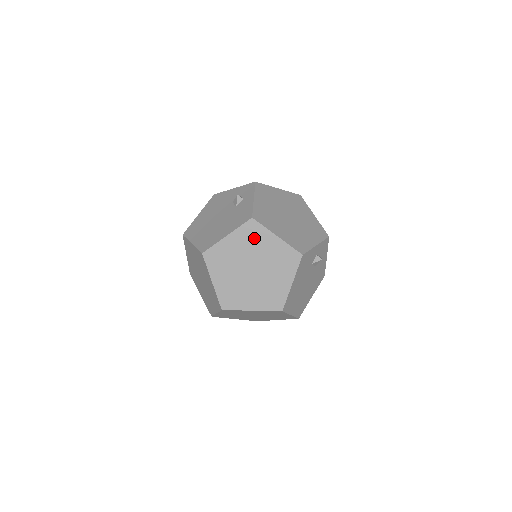
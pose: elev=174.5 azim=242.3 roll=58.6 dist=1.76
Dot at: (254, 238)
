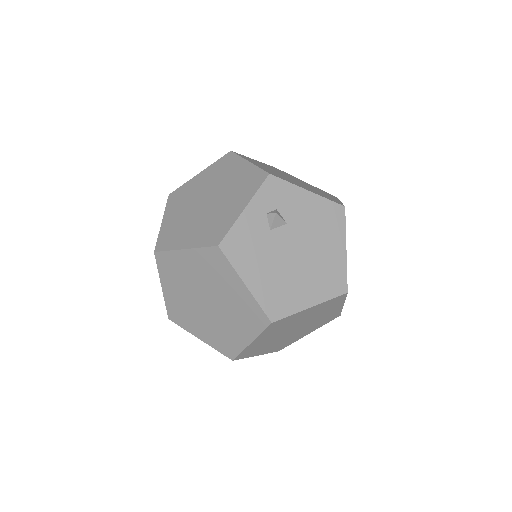
Dot at: (175, 270)
